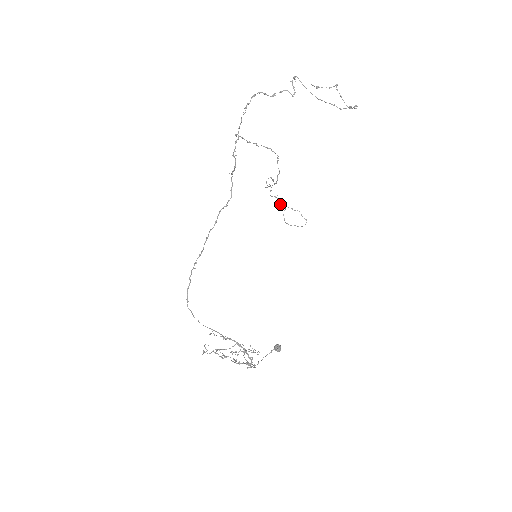
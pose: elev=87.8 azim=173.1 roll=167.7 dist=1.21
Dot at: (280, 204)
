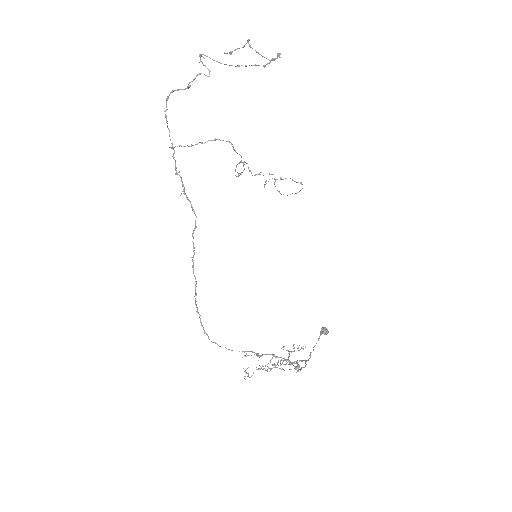
Dot at: (265, 181)
